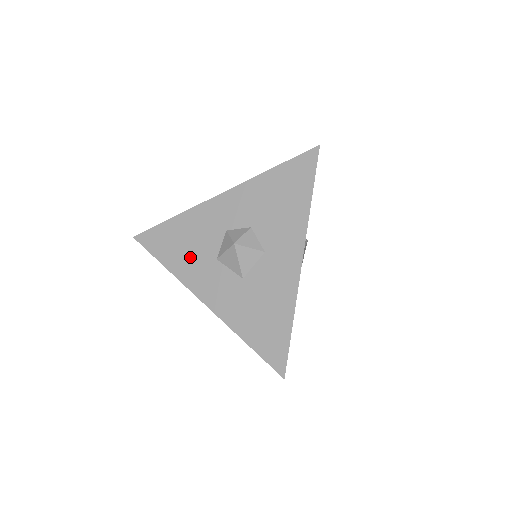
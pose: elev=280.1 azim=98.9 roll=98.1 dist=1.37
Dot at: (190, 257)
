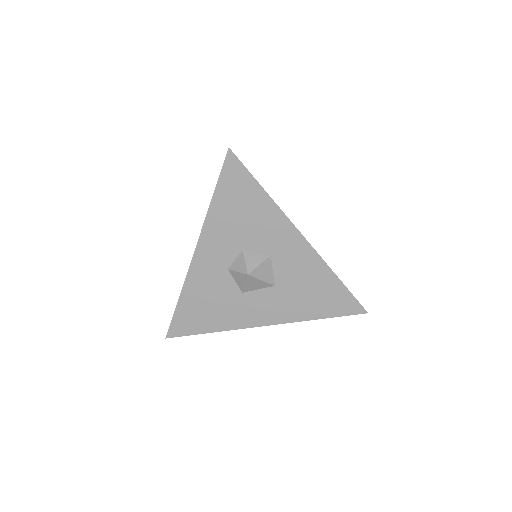
Dot at: (222, 310)
